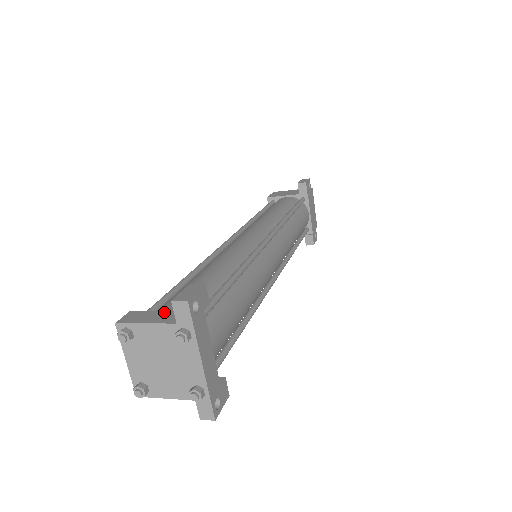
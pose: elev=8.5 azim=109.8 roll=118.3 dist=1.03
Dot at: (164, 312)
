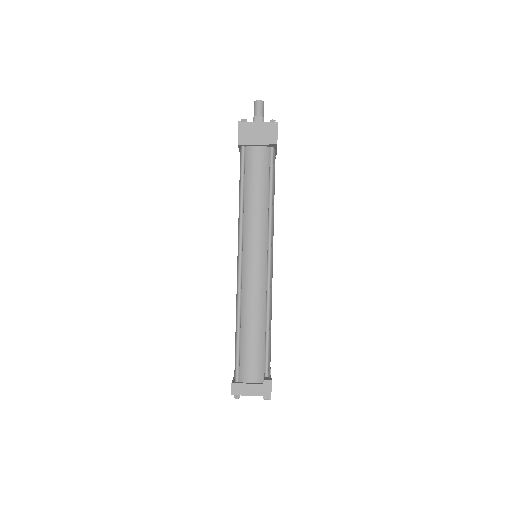
Dot at: (251, 385)
